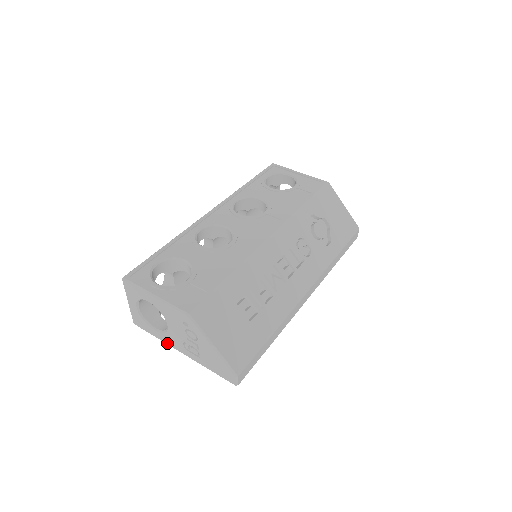
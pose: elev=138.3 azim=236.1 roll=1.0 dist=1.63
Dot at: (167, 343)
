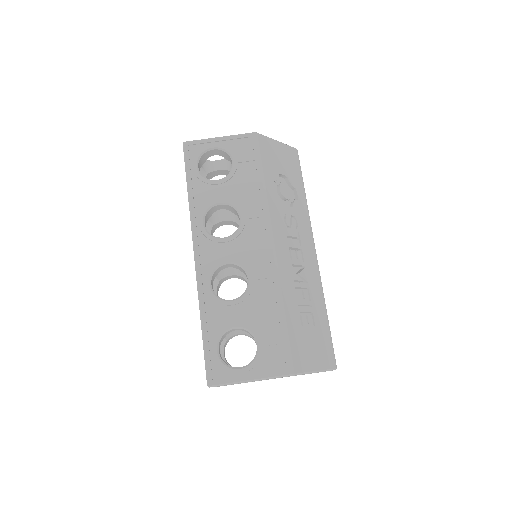
Dot at: occluded
